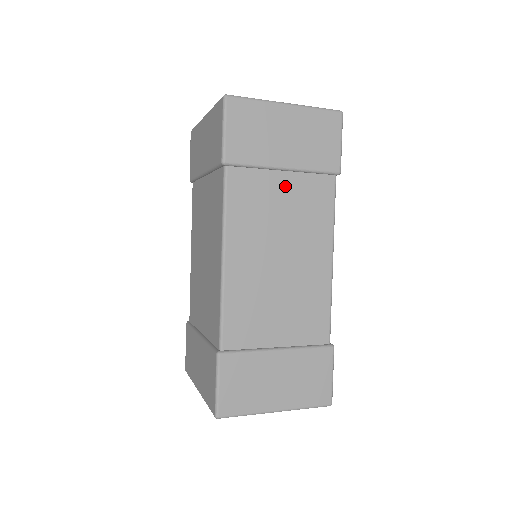
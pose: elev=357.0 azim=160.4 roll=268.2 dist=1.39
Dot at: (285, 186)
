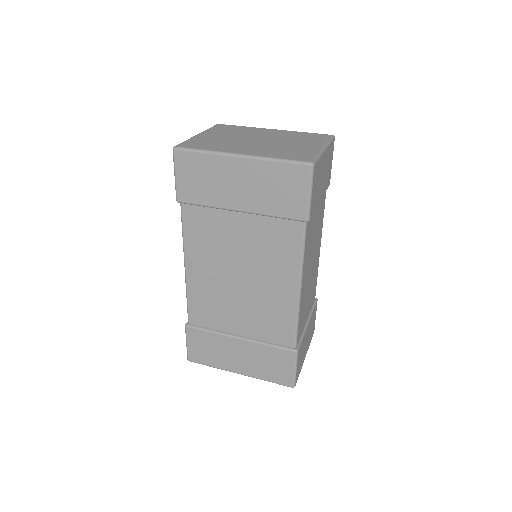
Dot at: (317, 213)
